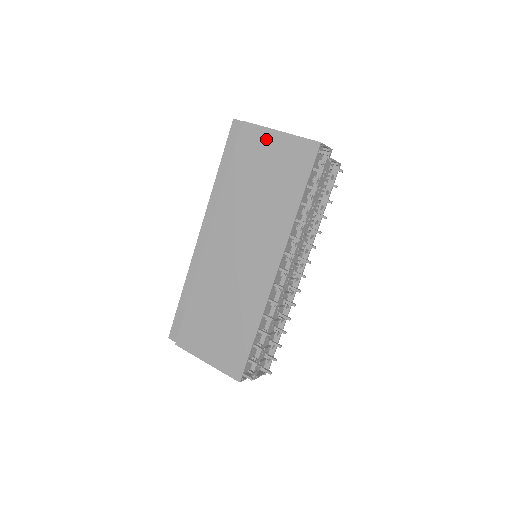
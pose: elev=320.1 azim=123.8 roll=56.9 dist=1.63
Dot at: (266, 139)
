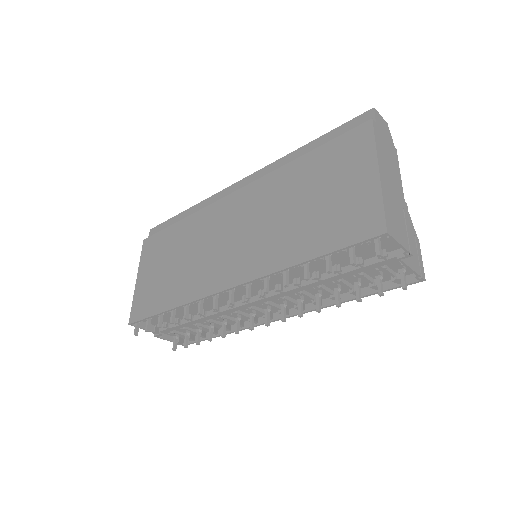
Dot at: (362, 163)
